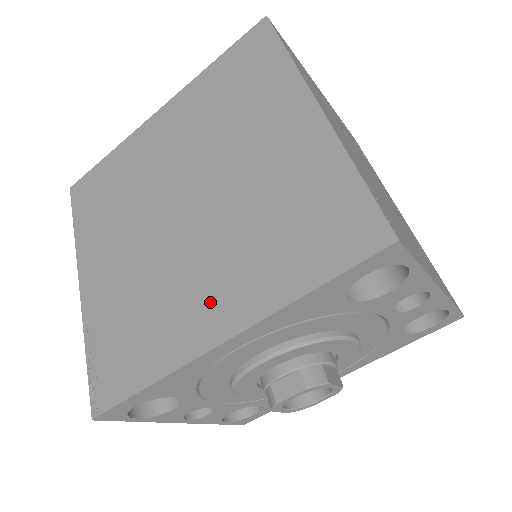
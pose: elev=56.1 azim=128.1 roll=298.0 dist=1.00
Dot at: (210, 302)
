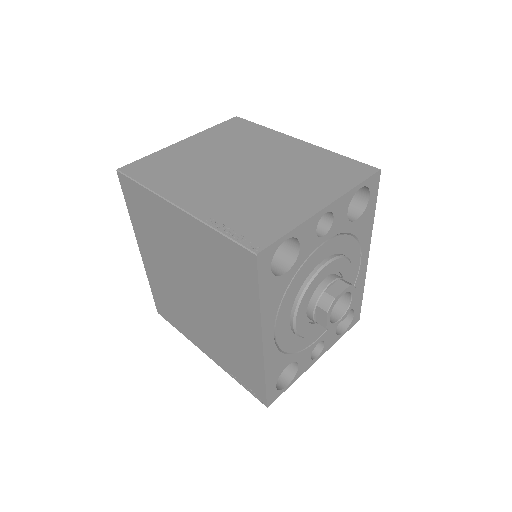
Dot at: (242, 329)
